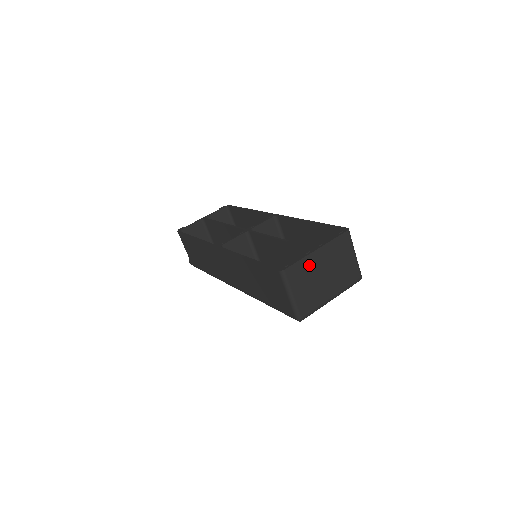
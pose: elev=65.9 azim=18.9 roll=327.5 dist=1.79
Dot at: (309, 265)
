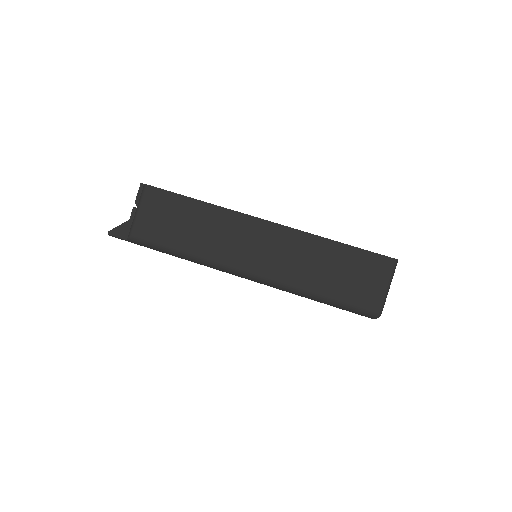
Dot at: occluded
